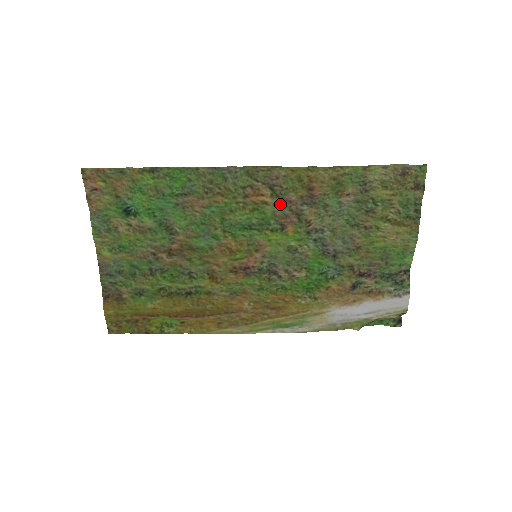
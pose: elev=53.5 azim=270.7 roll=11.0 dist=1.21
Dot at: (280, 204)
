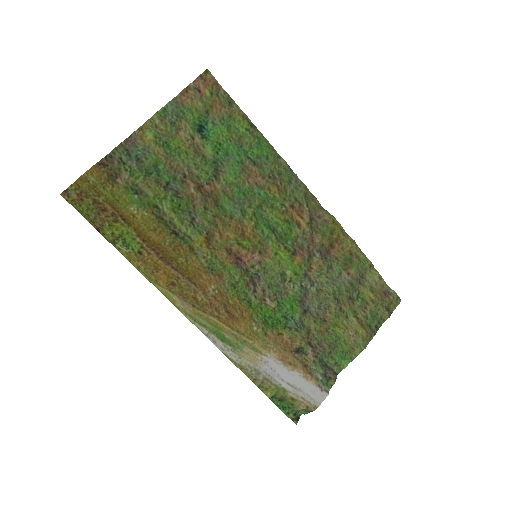
Dot at: (307, 235)
